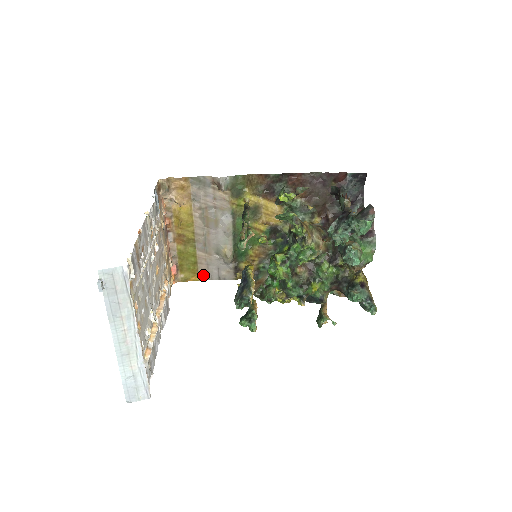
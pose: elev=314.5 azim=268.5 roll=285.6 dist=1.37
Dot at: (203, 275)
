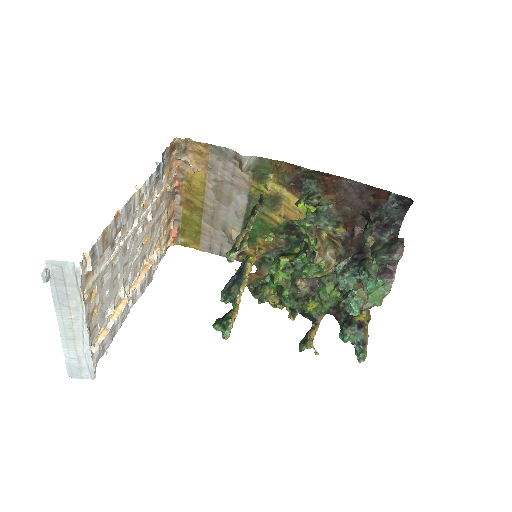
Dot at: (204, 246)
